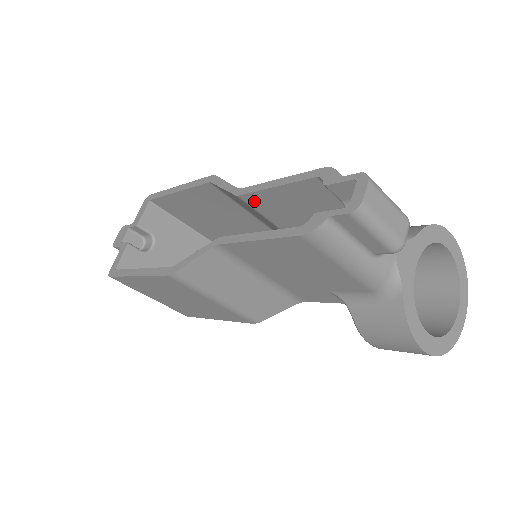
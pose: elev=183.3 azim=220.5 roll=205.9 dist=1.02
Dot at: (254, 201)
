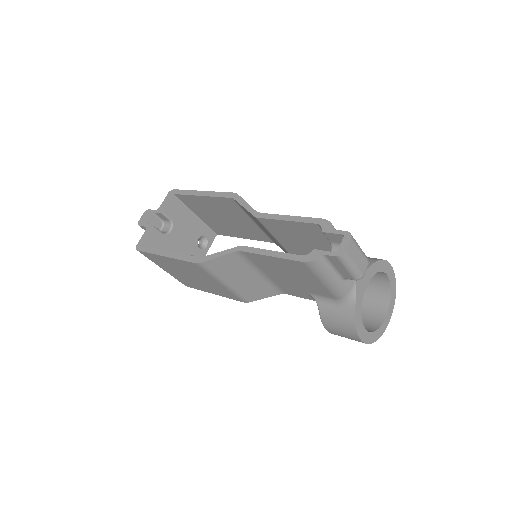
Dot at: (267, 223)
